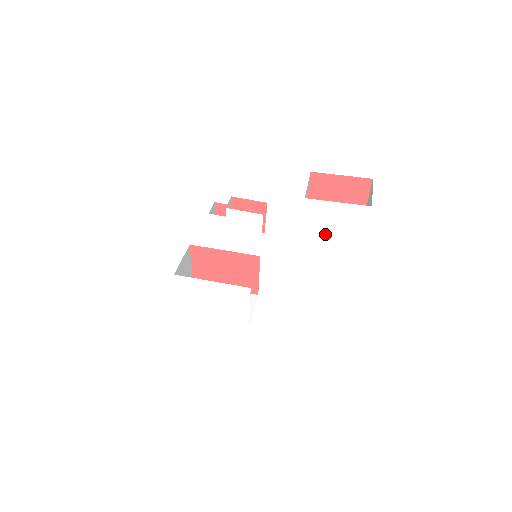
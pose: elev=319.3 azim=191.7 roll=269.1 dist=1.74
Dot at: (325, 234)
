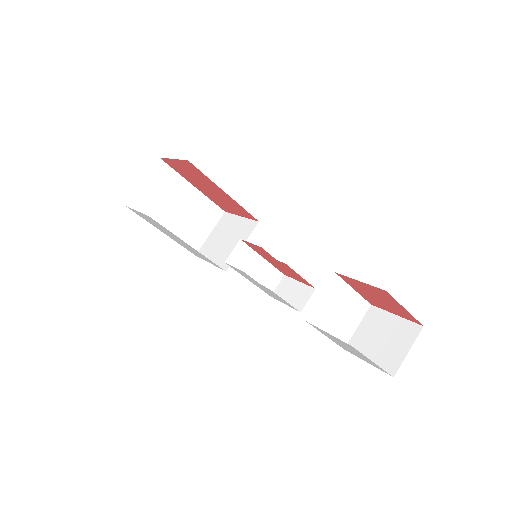
Dot at: (336, 340)
